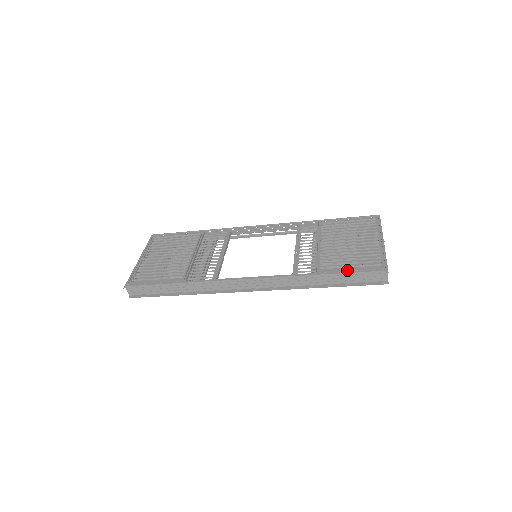
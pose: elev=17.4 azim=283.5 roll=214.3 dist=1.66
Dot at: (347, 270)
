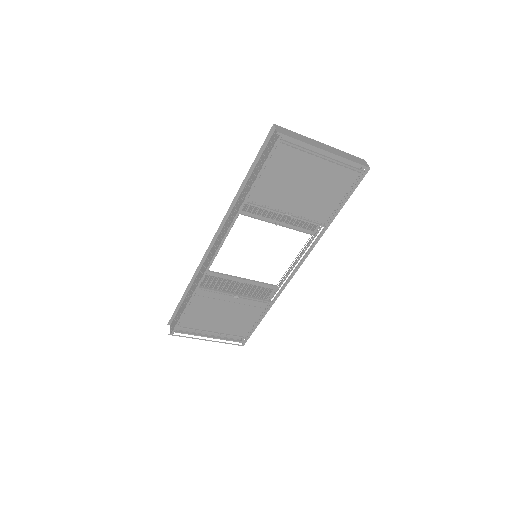
Dot at: occluded
